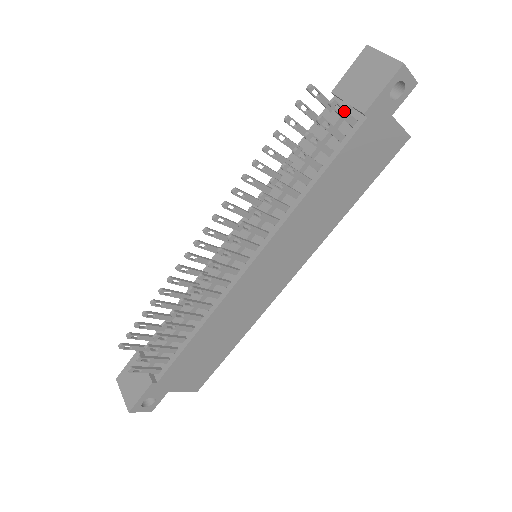
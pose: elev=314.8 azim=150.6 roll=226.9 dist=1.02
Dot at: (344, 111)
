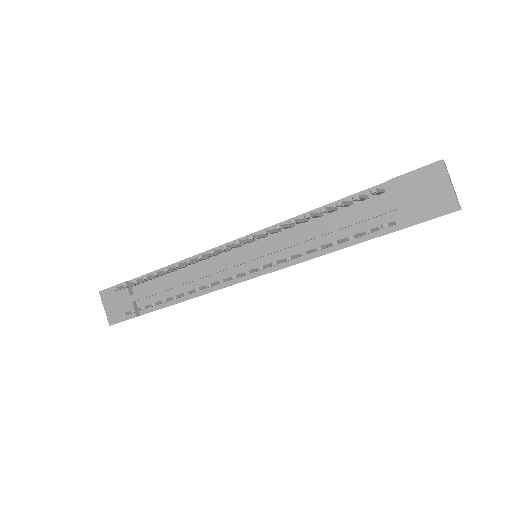
Dot at: occluded
